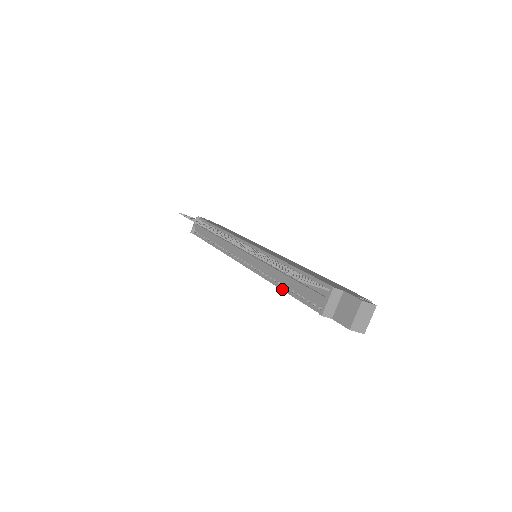
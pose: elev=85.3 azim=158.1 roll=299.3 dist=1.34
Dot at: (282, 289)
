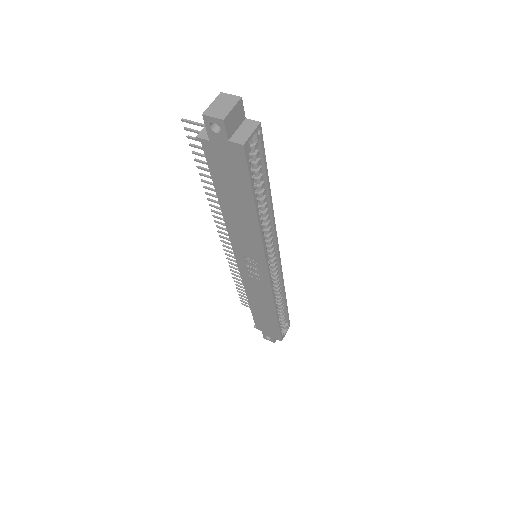
Dot at: (218, 200)
